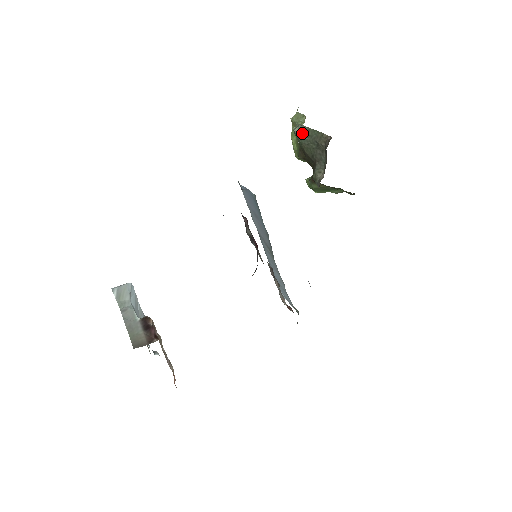
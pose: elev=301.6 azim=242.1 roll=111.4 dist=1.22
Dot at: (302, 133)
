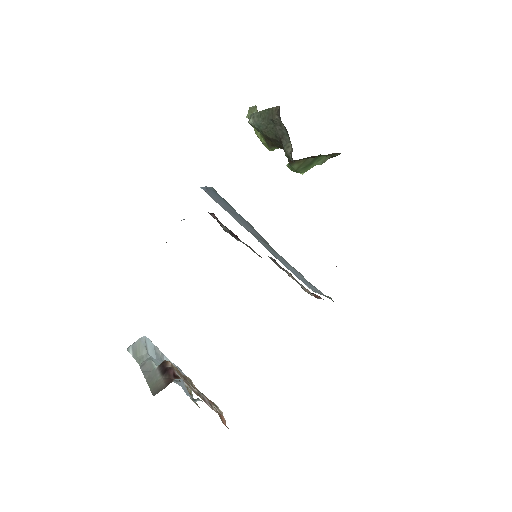
Dot at: (257, 121)
